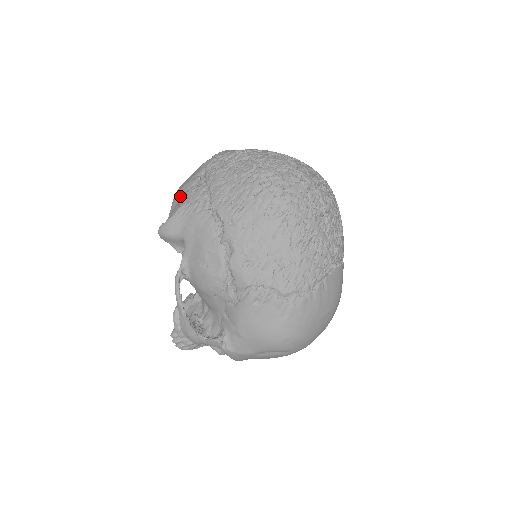
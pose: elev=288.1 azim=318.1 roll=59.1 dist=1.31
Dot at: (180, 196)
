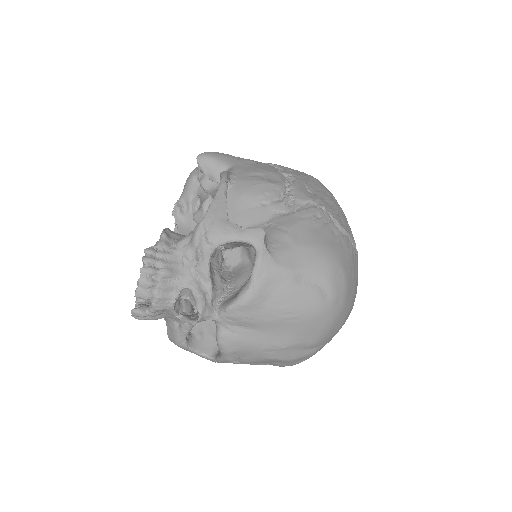
Dot at: occluded
